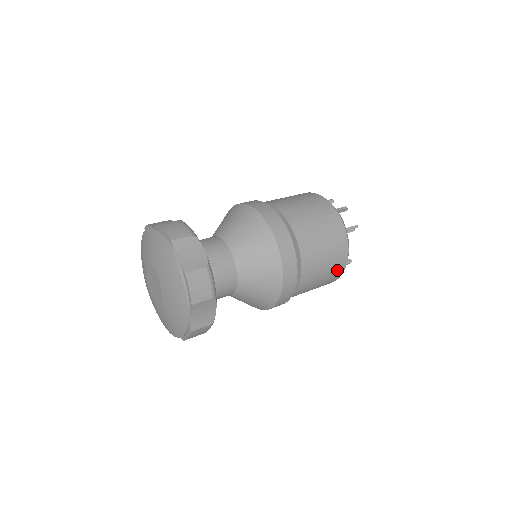
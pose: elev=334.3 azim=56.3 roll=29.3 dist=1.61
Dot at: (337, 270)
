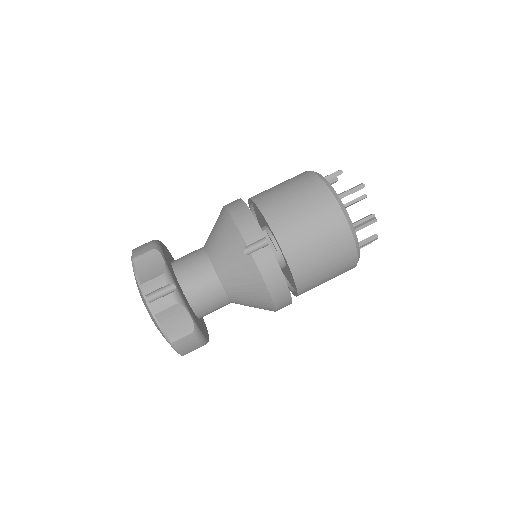
Dot at: occluded
